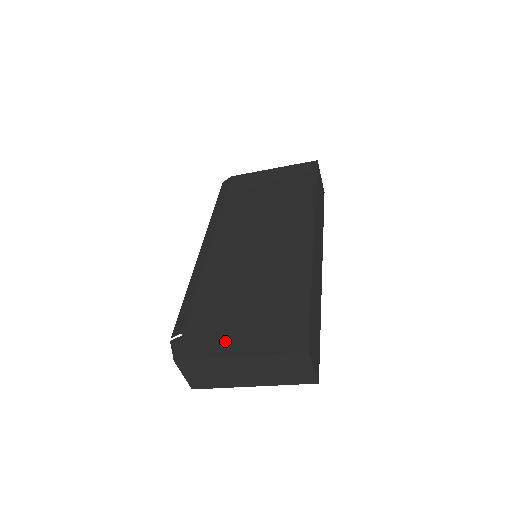
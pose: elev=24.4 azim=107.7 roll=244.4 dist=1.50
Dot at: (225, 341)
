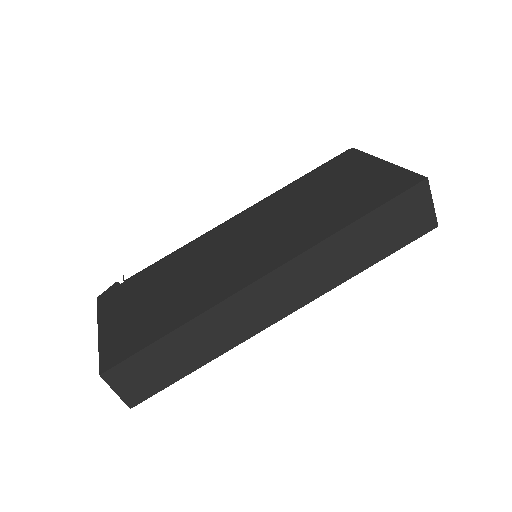
Dot at: (114, 312)
